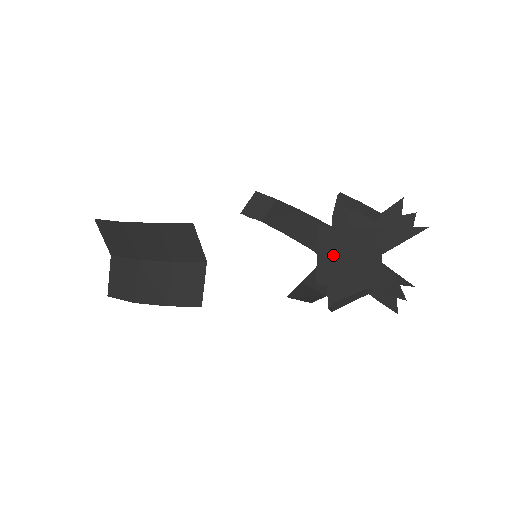
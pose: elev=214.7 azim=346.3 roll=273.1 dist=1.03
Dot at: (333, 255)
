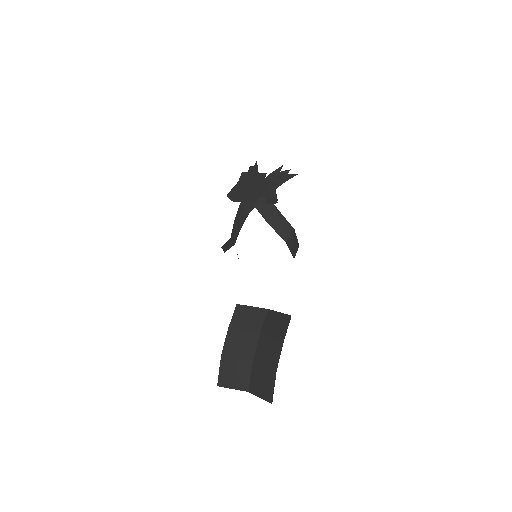
Dot at: (245, 195)
